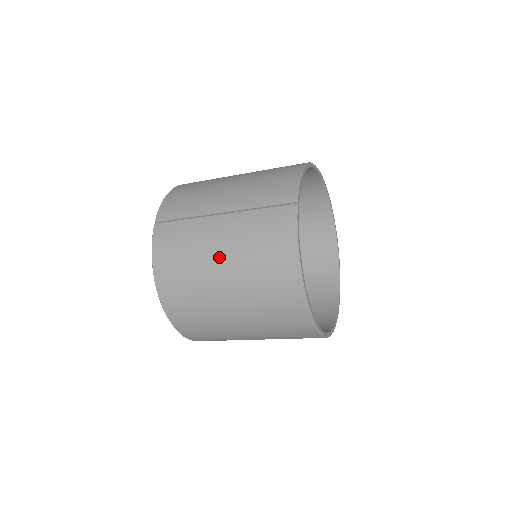
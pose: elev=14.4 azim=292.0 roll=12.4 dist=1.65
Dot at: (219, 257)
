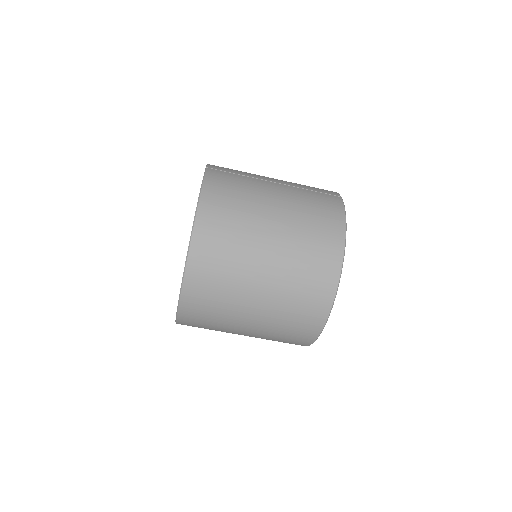
Dot at: (274, 204)
